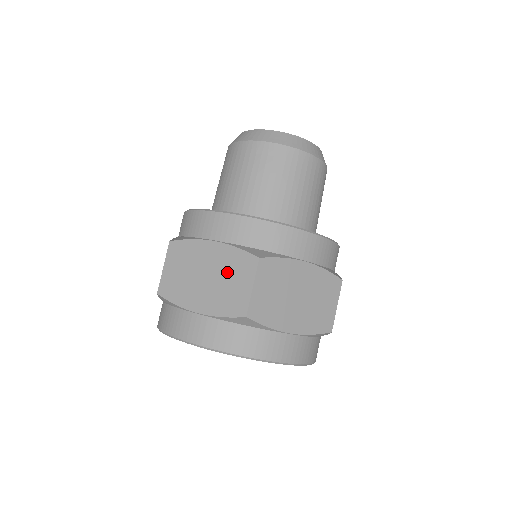
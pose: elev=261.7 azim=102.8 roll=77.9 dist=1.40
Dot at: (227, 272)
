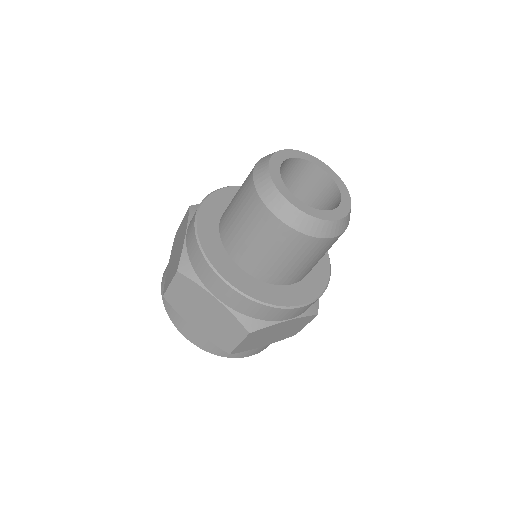
Dot at: (222, 324)
